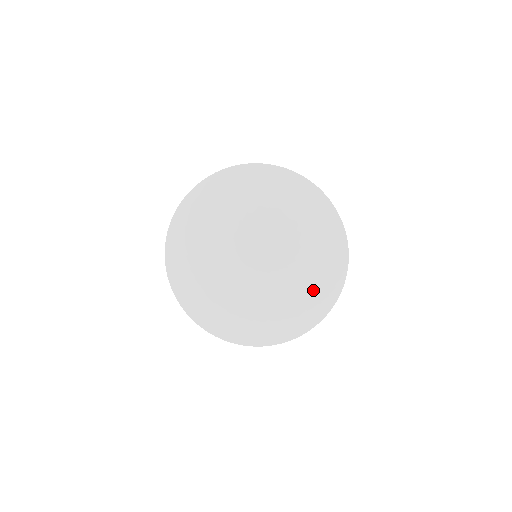
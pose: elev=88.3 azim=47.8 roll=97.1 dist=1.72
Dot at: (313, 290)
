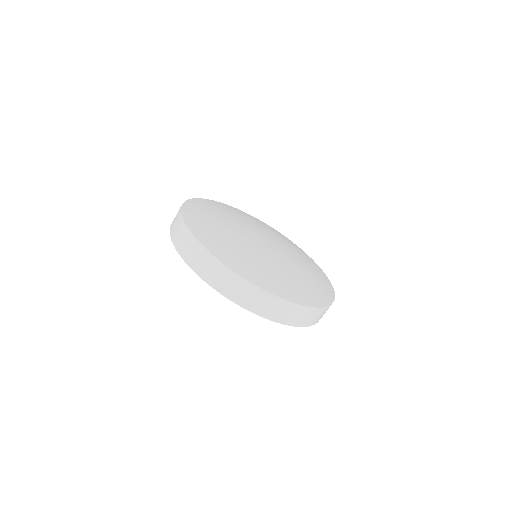
Dot at: (316, 280)
